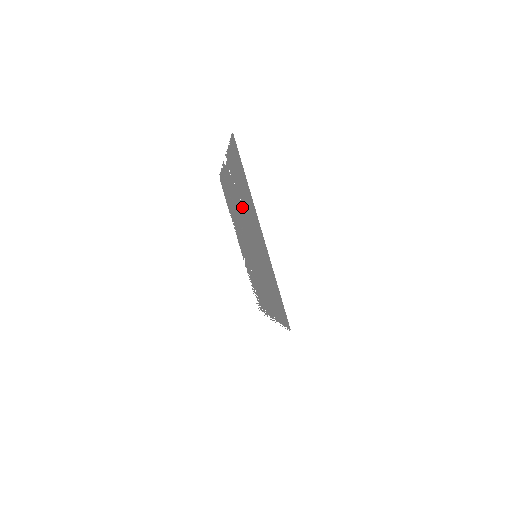
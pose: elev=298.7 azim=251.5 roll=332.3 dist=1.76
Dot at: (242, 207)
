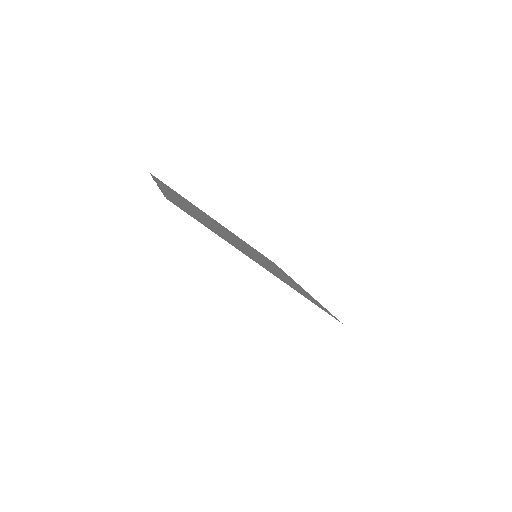
Dot at: occluded
